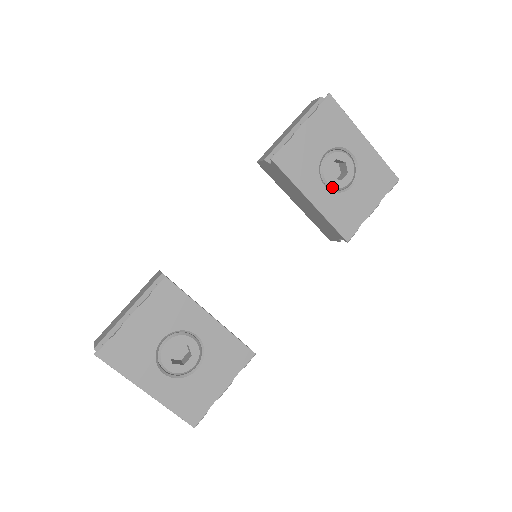
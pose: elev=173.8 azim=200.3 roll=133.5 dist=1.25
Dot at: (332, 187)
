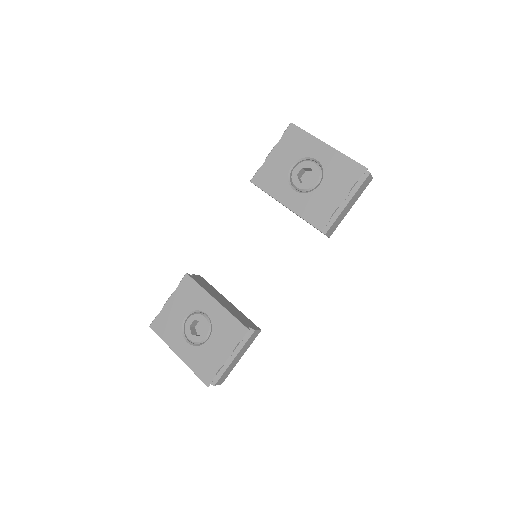
Dot at: (301, 190)
